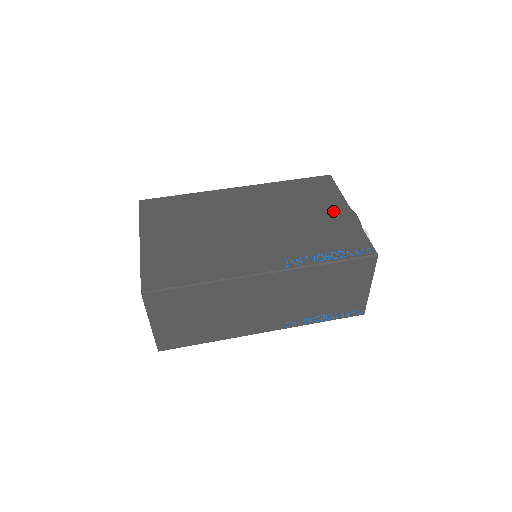
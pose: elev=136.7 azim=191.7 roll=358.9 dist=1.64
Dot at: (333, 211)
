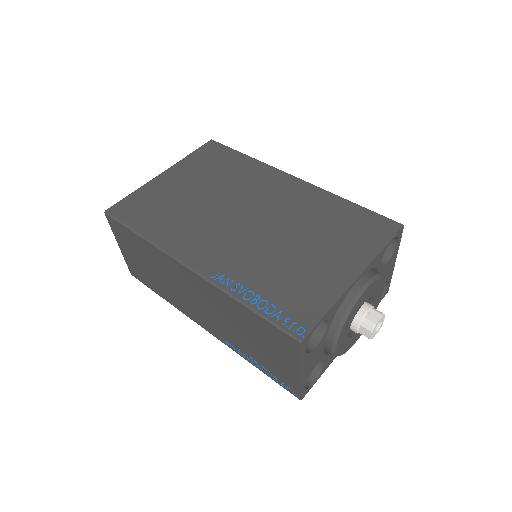
Dot at: (337, 263)
